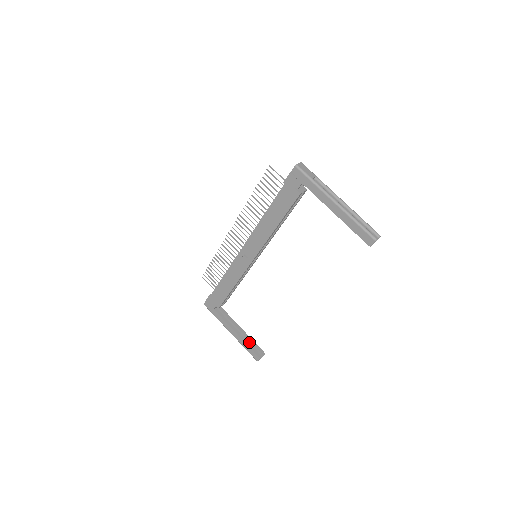
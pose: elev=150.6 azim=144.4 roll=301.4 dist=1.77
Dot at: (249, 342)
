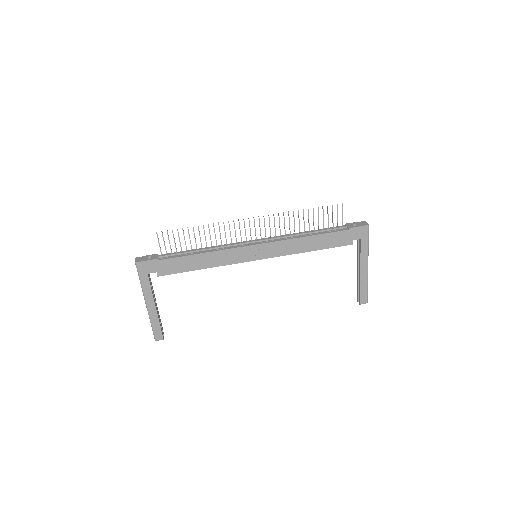
Dot at: occluded
